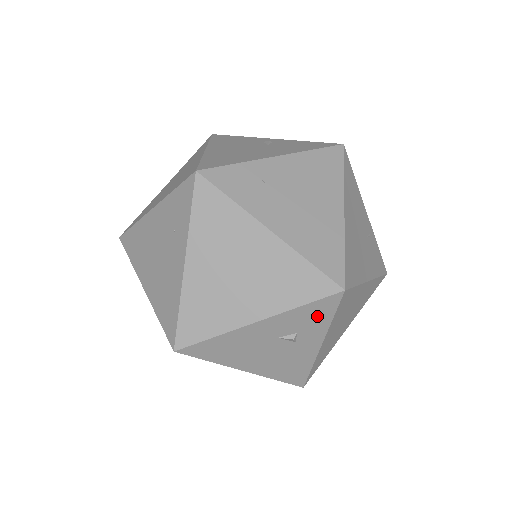
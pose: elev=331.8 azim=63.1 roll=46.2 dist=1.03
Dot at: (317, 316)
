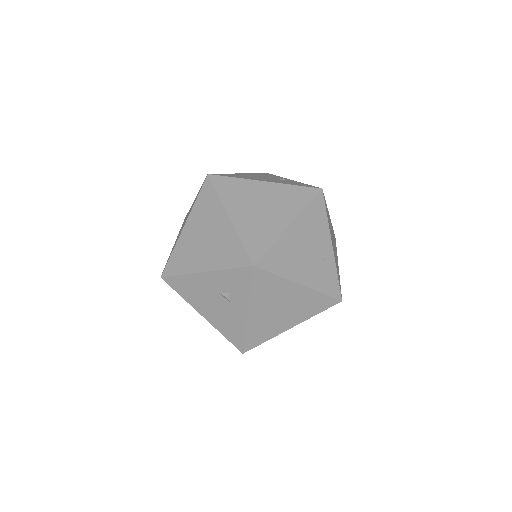
Dot at: (240, 283)
